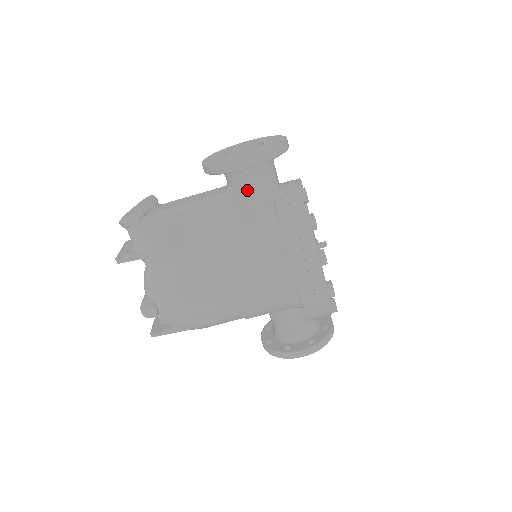
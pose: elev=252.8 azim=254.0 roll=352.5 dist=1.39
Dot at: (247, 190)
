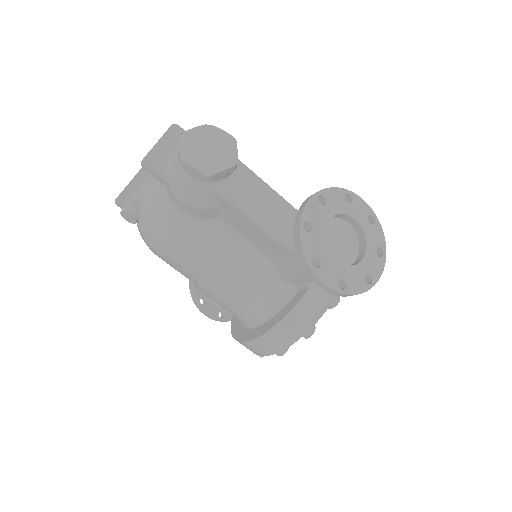
Dot at: occluded
